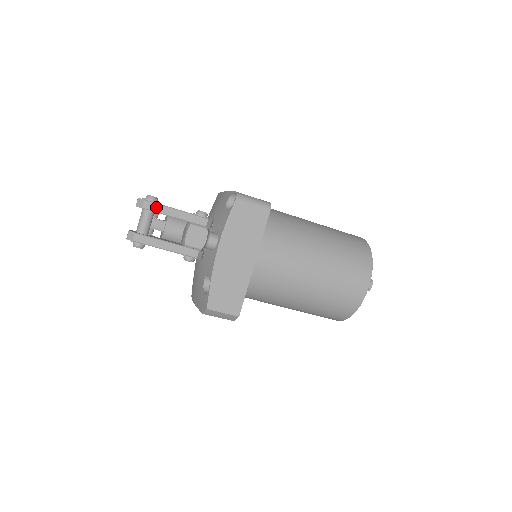
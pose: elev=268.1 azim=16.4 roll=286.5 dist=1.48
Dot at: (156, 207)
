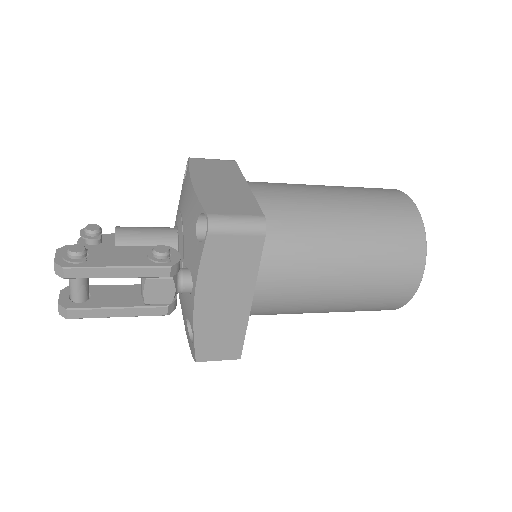
Dot at: (85, 272)
